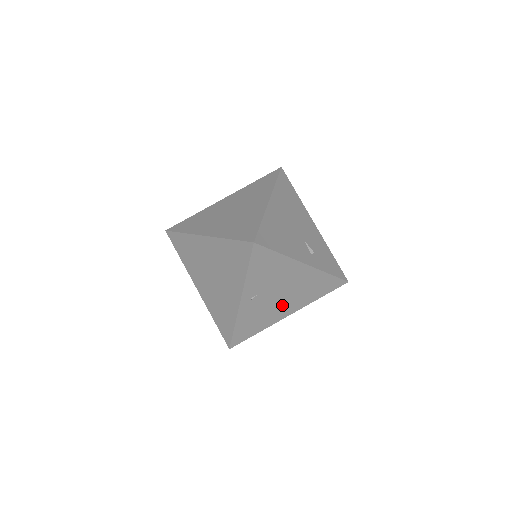
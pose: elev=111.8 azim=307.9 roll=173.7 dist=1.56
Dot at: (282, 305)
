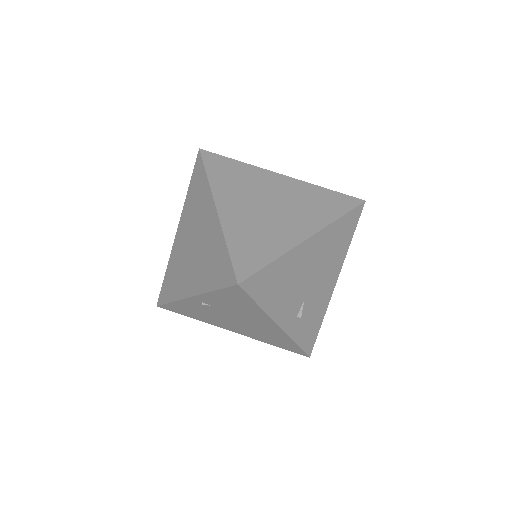
Dot at: (231, 324)
